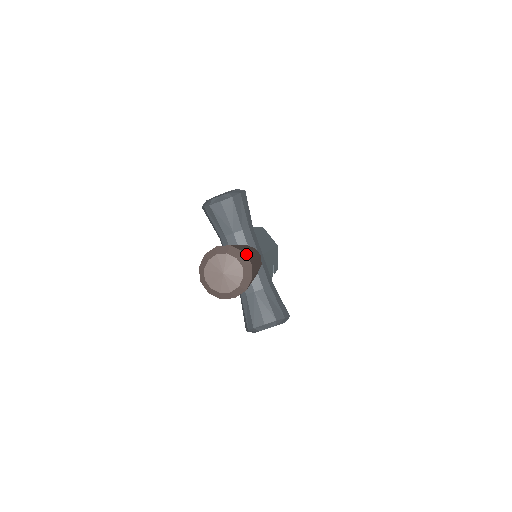
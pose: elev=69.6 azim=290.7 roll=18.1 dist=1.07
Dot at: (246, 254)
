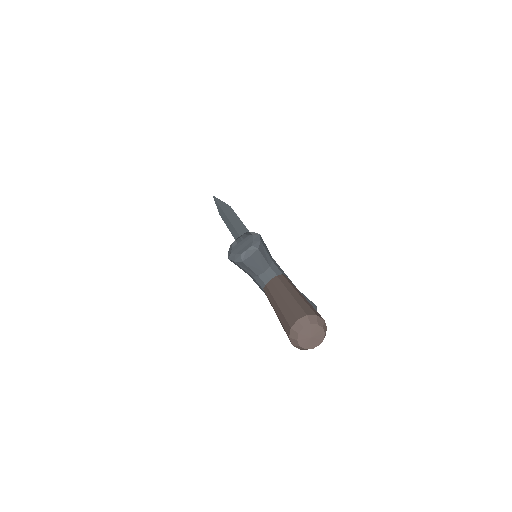
Dot at: (316, 313)
